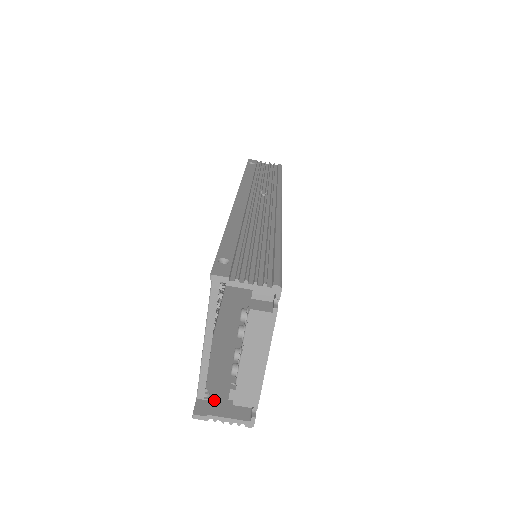
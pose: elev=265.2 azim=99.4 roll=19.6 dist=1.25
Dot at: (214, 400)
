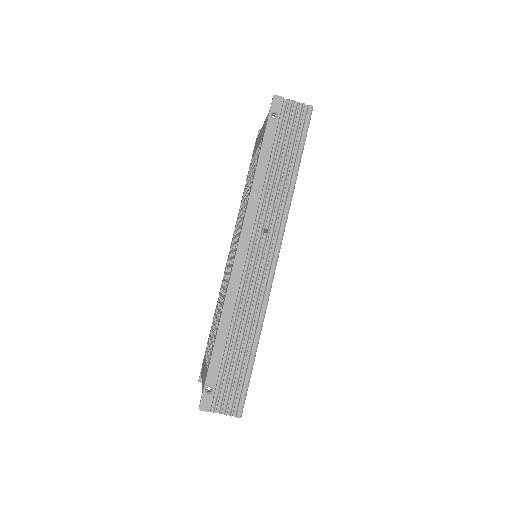
Dot at: occluded
